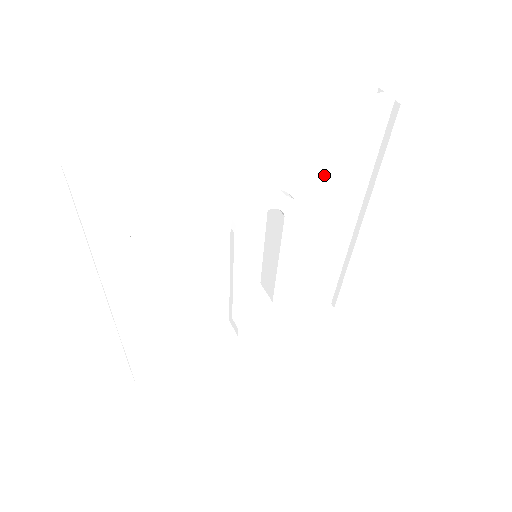
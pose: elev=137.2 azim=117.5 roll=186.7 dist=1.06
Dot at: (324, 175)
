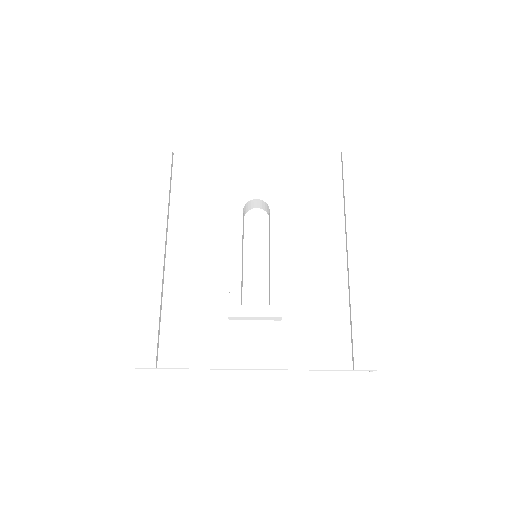
Dot at: (300, 193)
